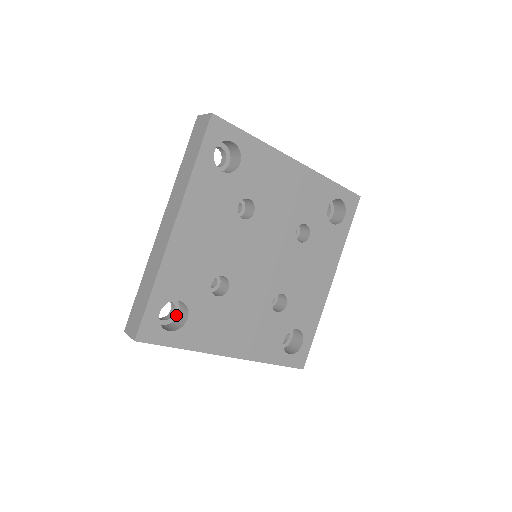
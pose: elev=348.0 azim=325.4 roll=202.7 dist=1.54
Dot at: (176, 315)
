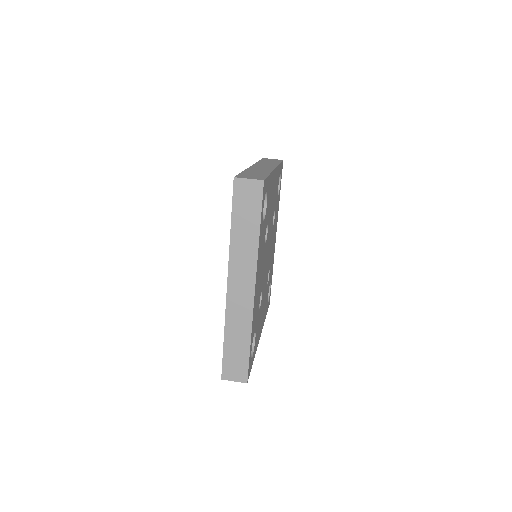
Dot at: occluded
